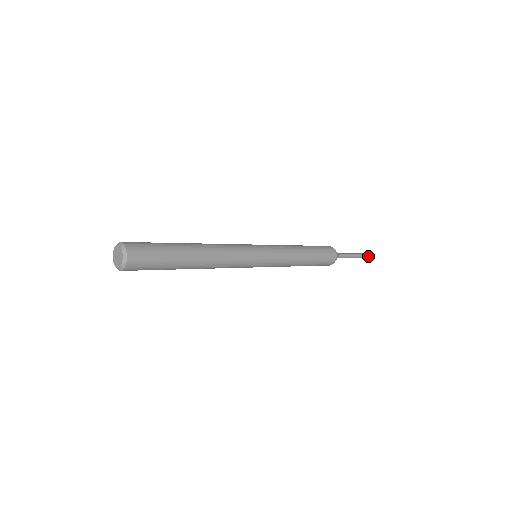
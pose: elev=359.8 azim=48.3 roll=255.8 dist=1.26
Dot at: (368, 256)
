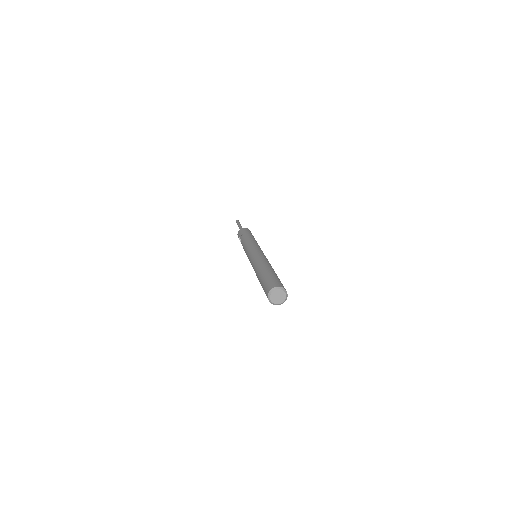
Dot at: occluded
